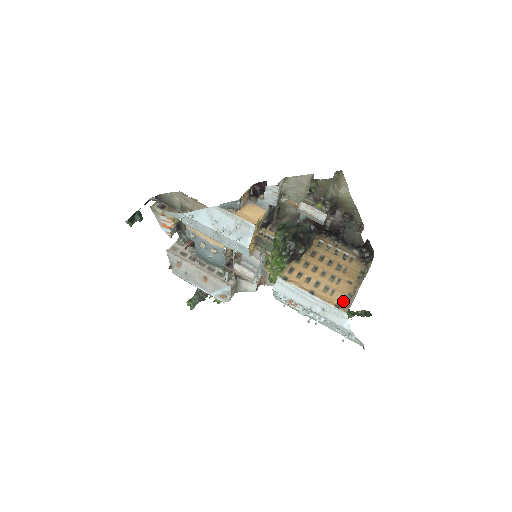
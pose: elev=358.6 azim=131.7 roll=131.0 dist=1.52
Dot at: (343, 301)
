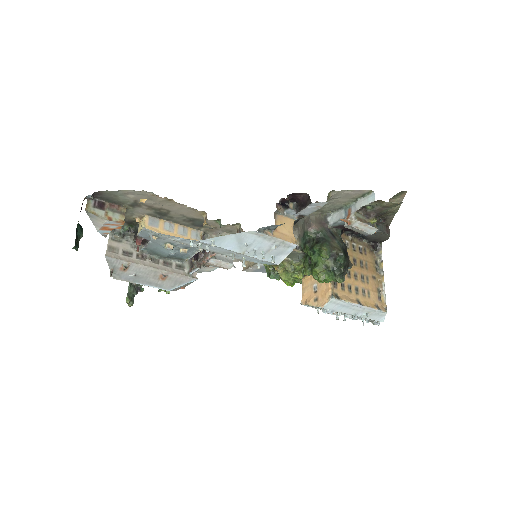
Dot at: (378, 300)
